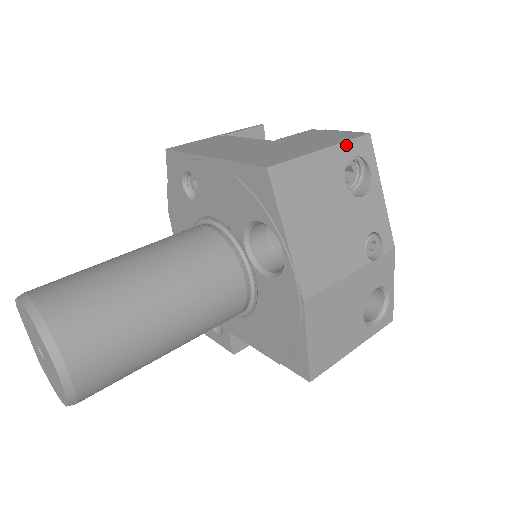
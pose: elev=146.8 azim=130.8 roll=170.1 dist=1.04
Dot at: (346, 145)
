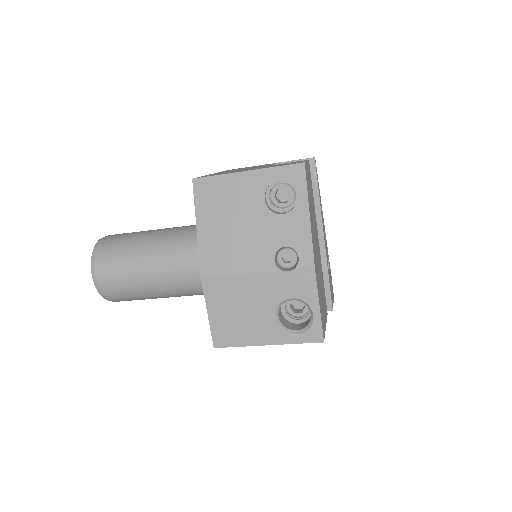
Dot at: (273, 170)
